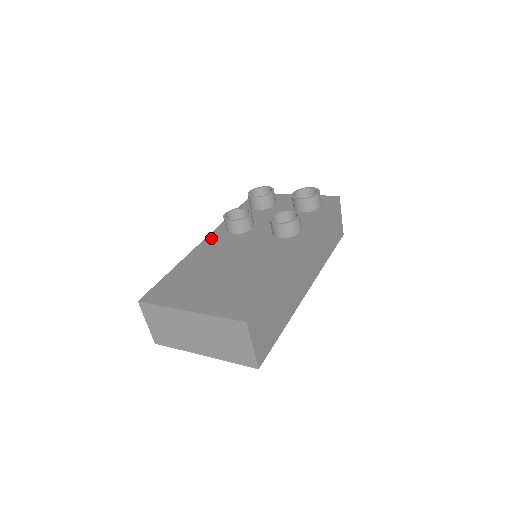
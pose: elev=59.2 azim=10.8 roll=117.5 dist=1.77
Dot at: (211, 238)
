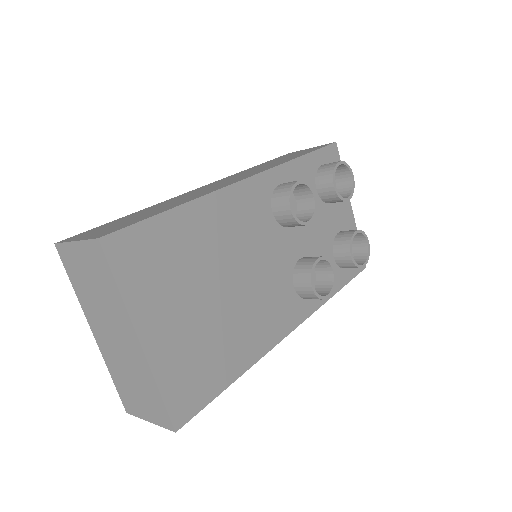
Dot at: (253, 187)
